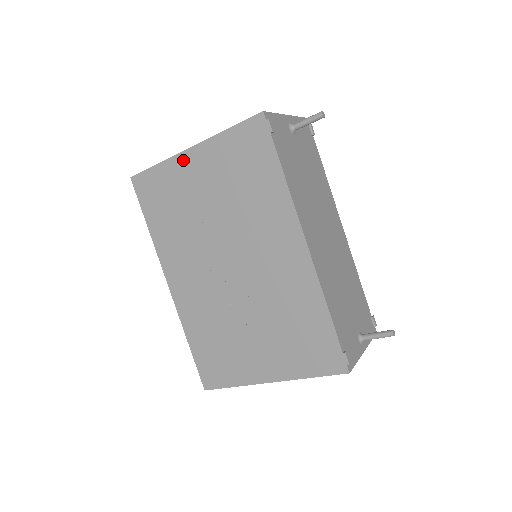
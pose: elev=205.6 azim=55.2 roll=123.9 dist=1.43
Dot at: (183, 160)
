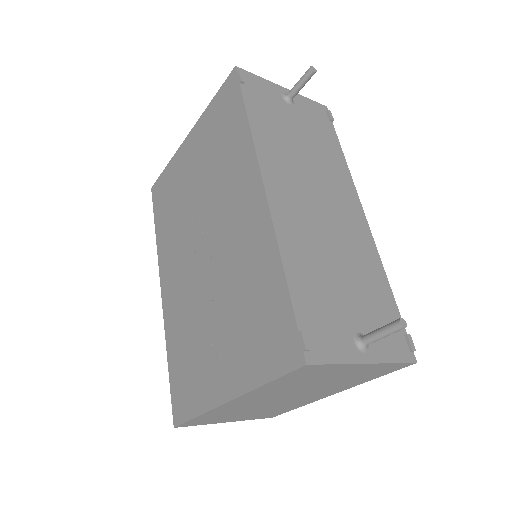
Dot at: (182, 150)
